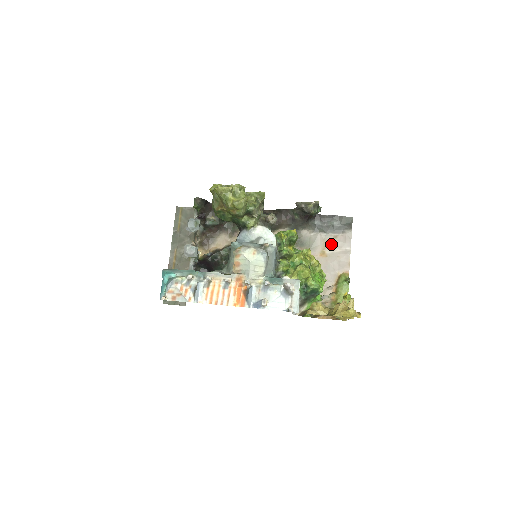
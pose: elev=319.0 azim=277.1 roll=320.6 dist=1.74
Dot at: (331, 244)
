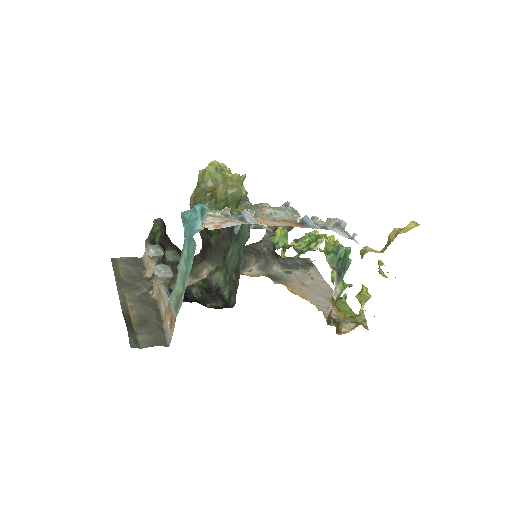
Dot at: (305, 277)
